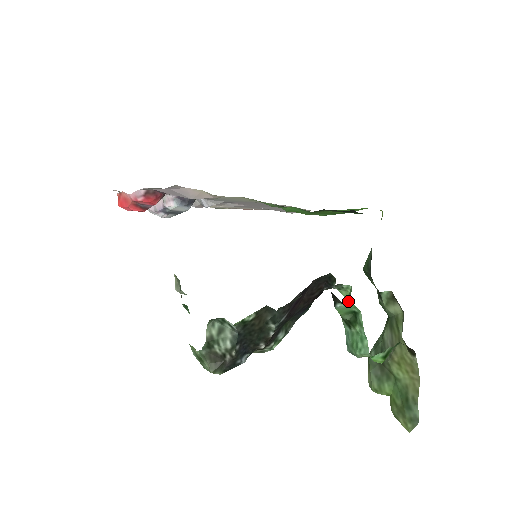
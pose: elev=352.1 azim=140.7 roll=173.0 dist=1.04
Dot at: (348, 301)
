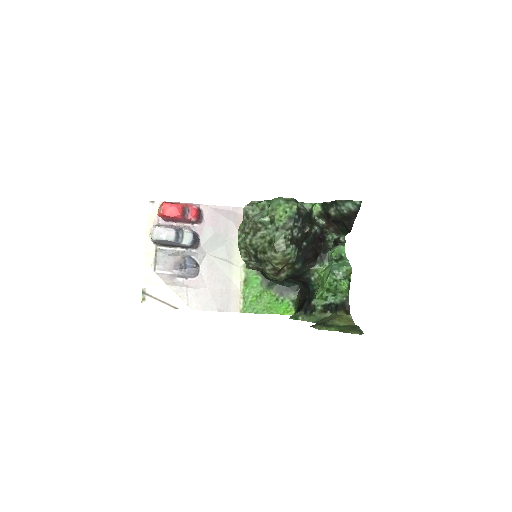
Dot at: occluded
